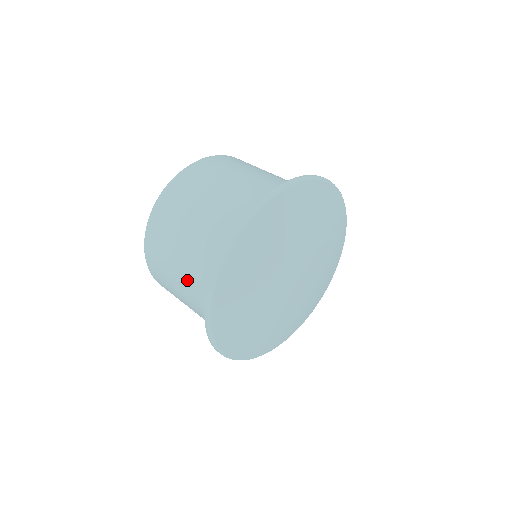
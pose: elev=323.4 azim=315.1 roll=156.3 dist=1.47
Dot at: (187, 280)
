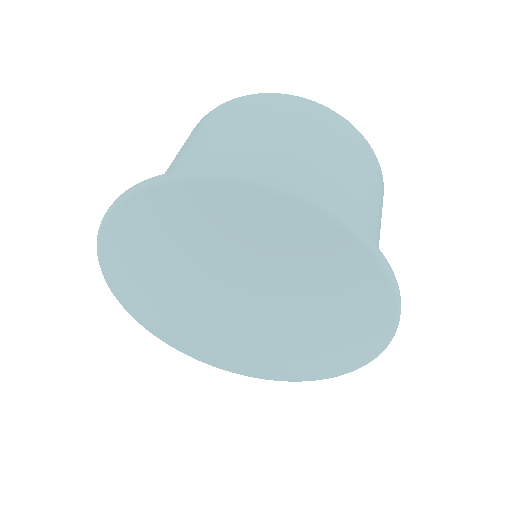
Dot at: occluded
